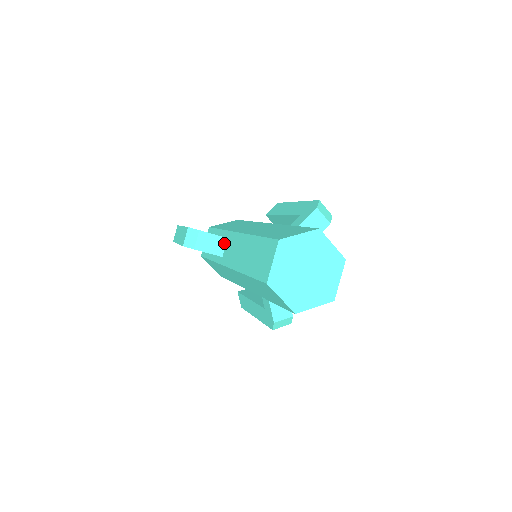
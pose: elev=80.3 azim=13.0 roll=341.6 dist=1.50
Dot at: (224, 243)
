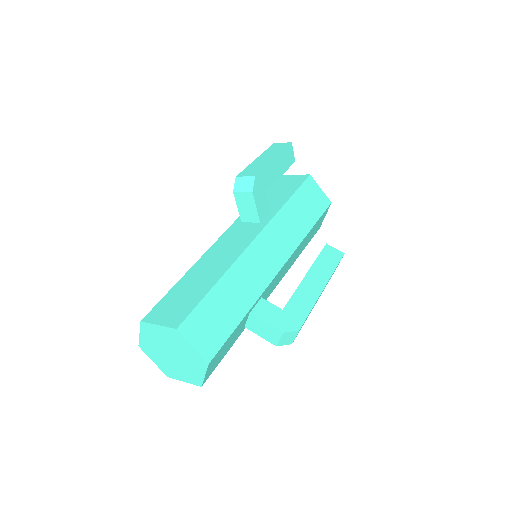
Dot at: (254, 220)
